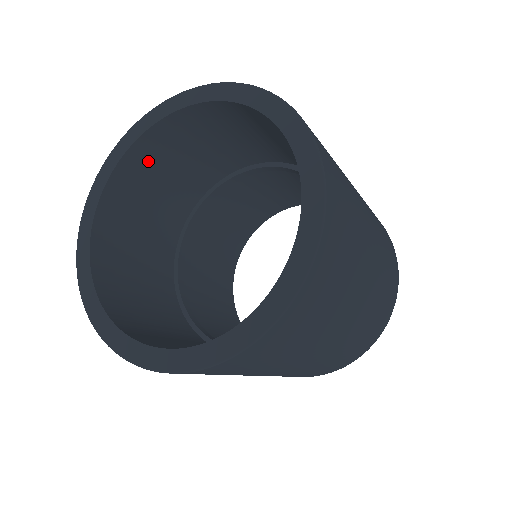
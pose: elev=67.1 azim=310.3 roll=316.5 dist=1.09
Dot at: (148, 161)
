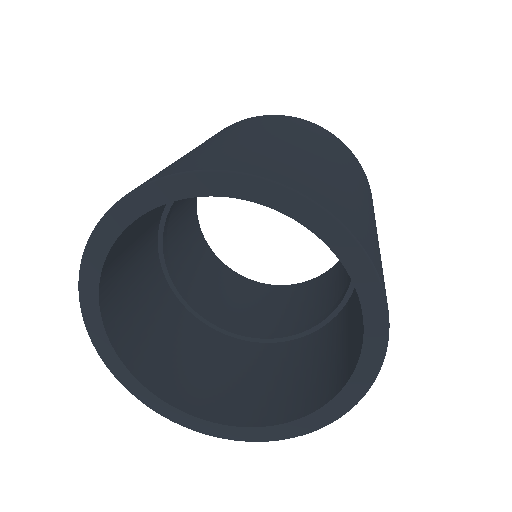
Dot at: occluded
